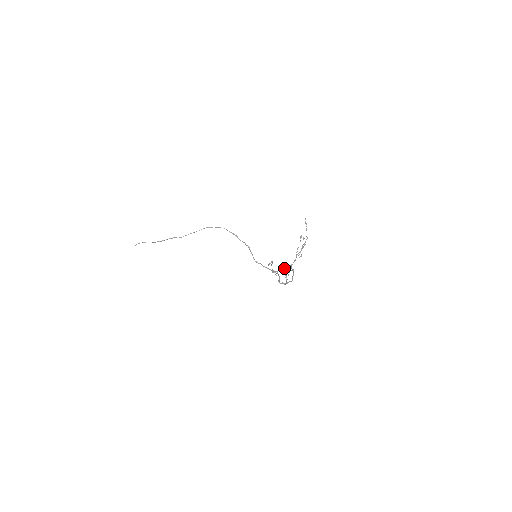
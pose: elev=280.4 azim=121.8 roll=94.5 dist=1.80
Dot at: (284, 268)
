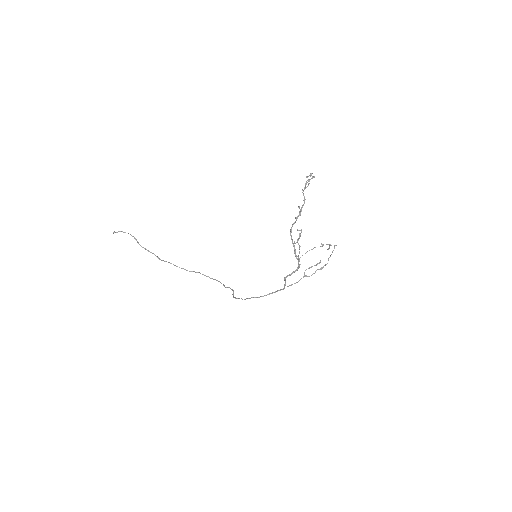
Dot at: (276, 291)
